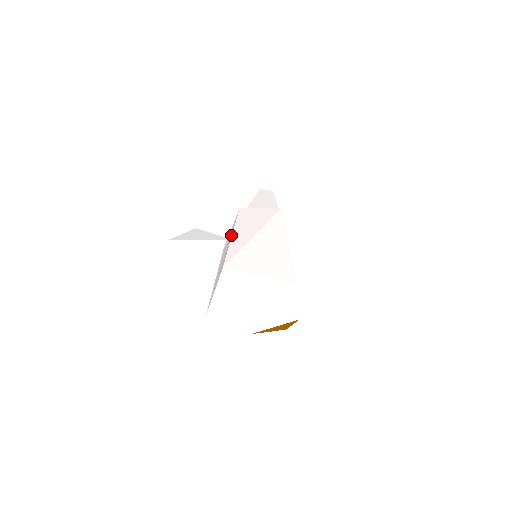
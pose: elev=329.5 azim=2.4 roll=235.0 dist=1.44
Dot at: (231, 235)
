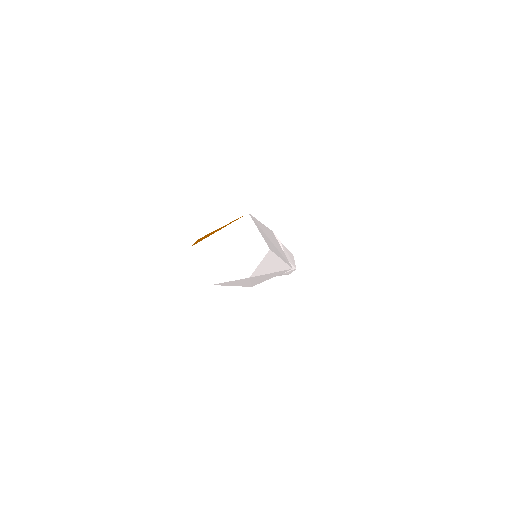
Dot at: occluded
